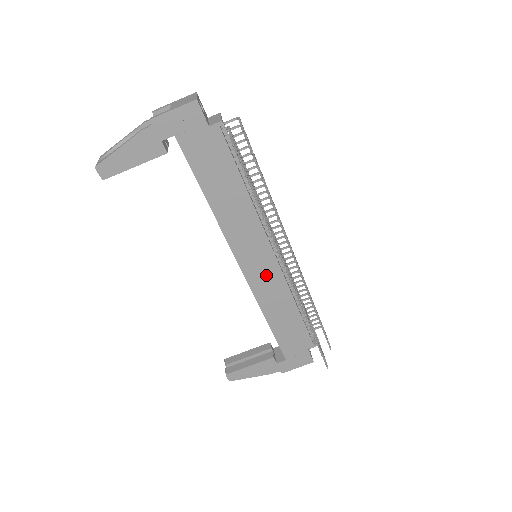
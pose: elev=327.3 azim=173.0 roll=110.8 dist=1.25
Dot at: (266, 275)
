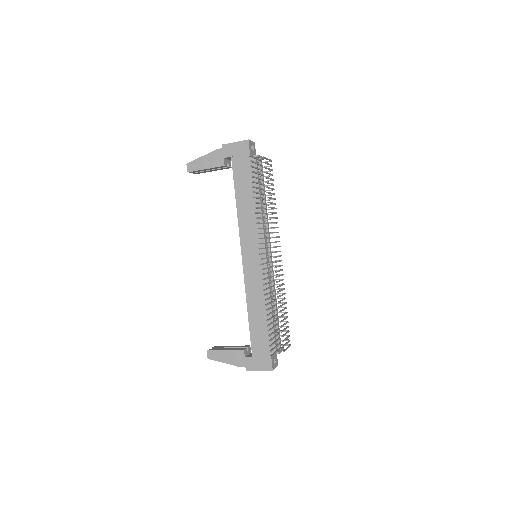
Dot at: (257, 270)
